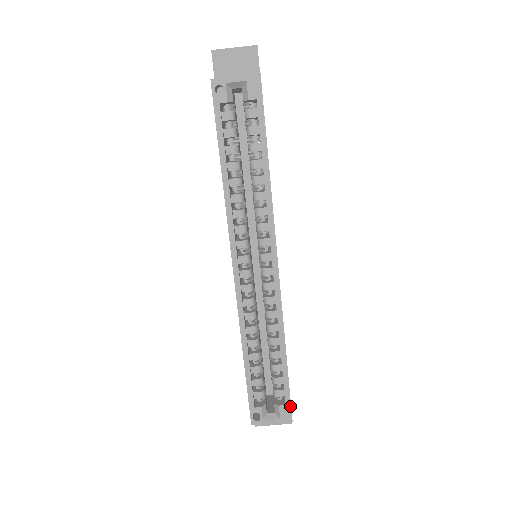
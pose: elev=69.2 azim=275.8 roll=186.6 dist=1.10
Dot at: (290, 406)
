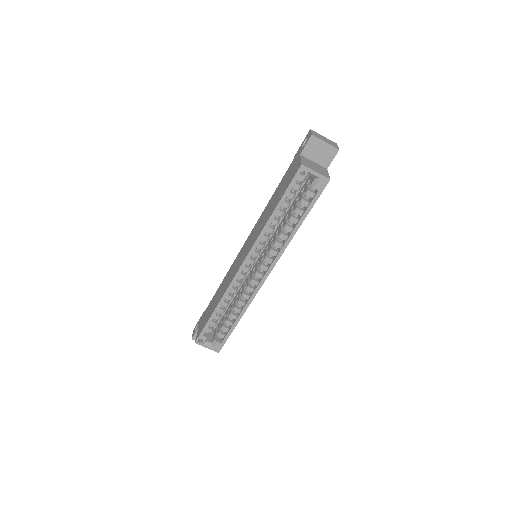
Dot at: (223, 345)
